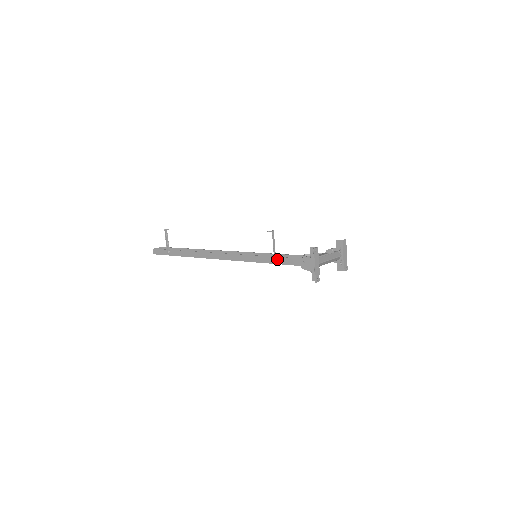
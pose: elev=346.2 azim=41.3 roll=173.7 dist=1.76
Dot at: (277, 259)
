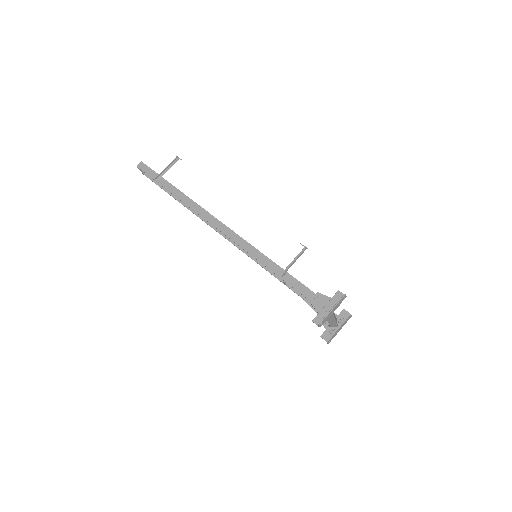
Dot at: (286, 274)
